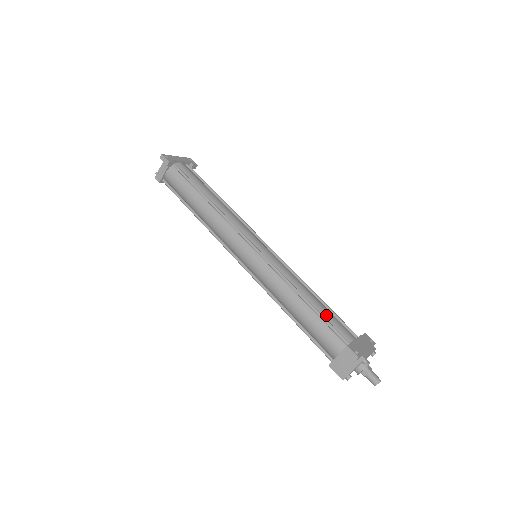
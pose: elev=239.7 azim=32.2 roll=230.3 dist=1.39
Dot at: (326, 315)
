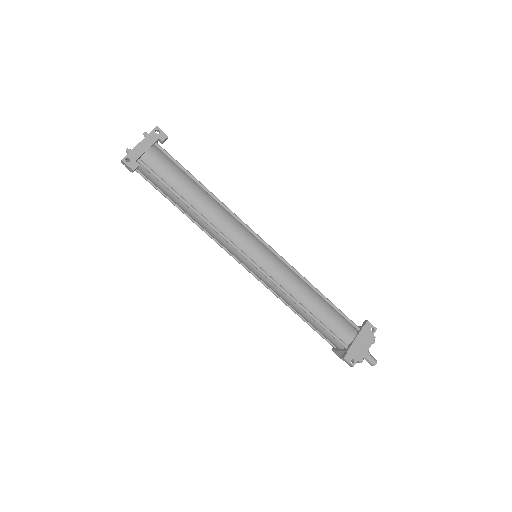
Dot at: (327, 321)
